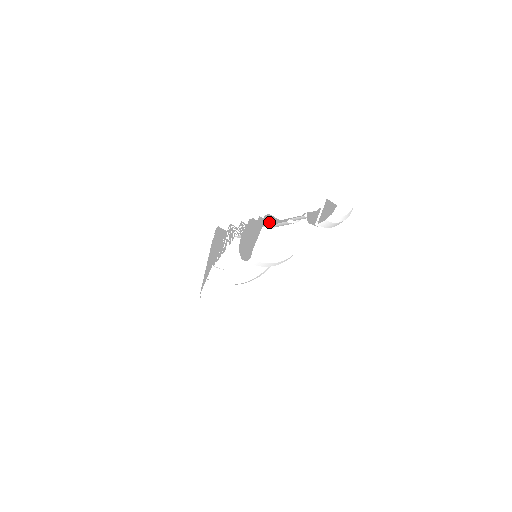
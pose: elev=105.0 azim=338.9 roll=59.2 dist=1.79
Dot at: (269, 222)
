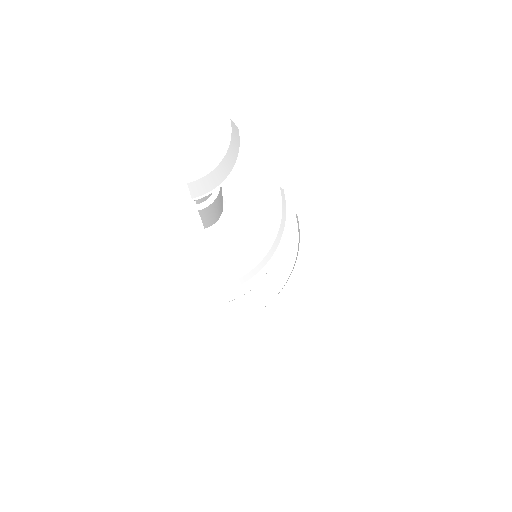
Dot at: occluded
